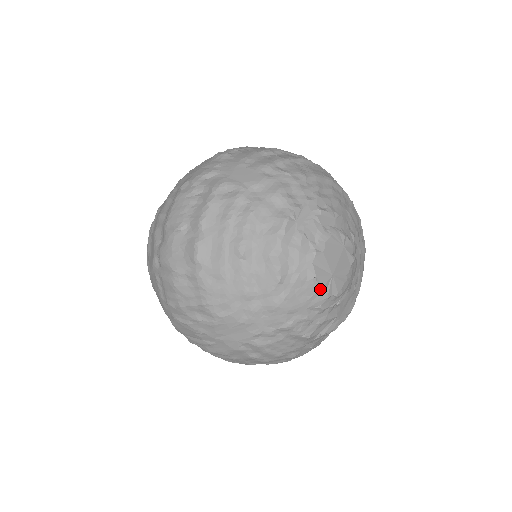
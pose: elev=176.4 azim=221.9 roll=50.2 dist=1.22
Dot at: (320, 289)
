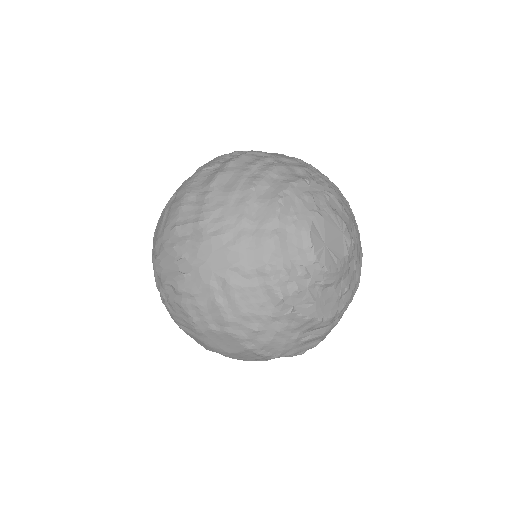
Dot at: (310, 246)
